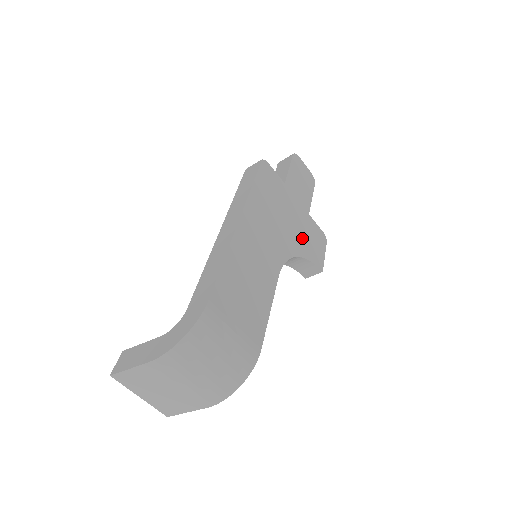
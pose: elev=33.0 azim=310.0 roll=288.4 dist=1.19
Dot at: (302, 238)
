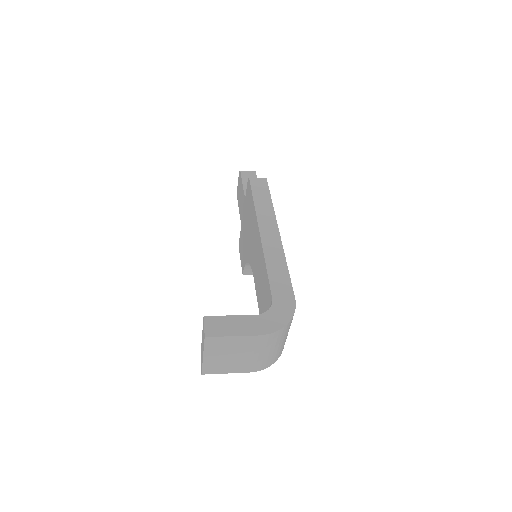
Dot at: occluded
